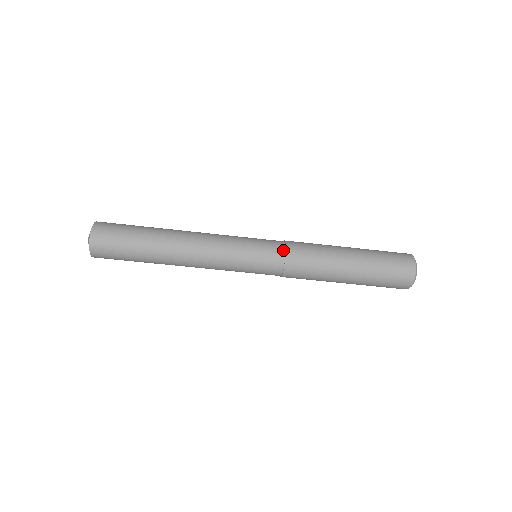
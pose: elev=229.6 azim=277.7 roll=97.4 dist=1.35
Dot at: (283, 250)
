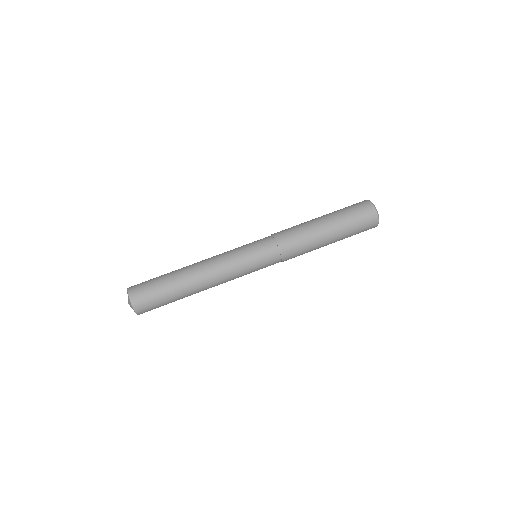
Dot at: (271, 237)
